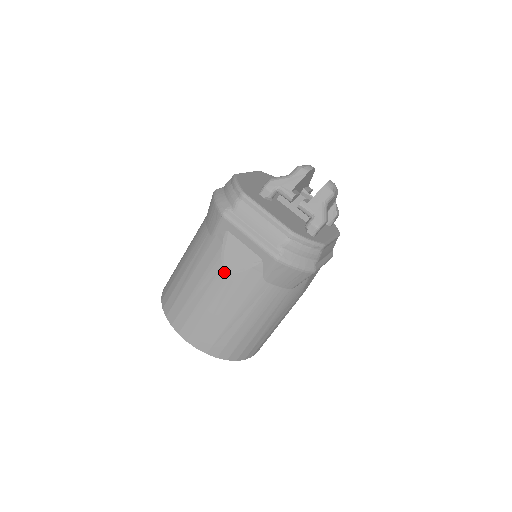
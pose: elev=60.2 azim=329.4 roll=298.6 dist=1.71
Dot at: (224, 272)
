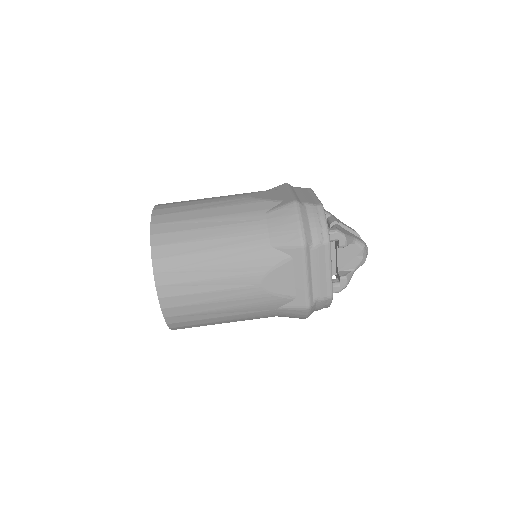
Dot at: (246, 195)
